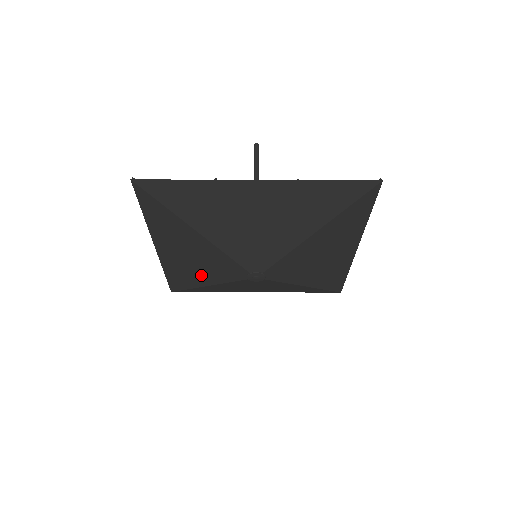
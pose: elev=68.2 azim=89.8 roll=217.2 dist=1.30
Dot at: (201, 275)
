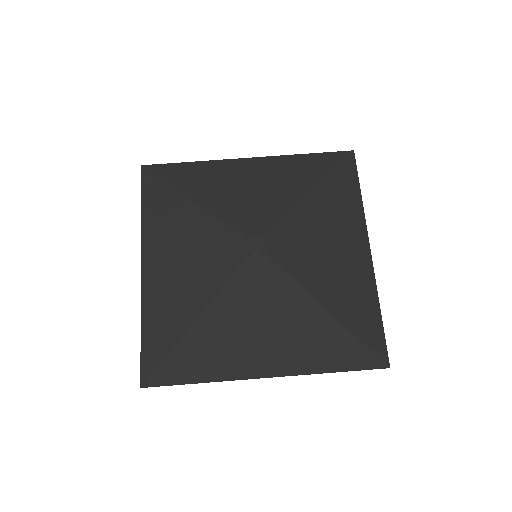
Dot at: (190, 295)
